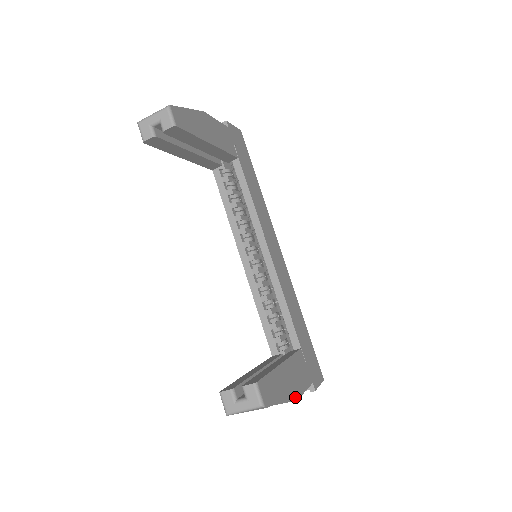
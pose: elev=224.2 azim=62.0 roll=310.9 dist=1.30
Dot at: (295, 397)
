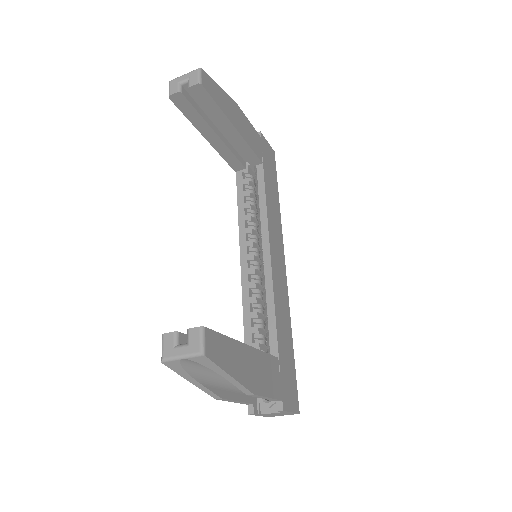
Dot at: (252, 389)
